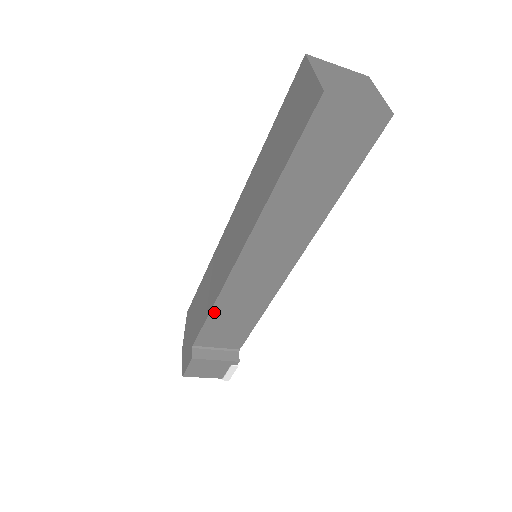
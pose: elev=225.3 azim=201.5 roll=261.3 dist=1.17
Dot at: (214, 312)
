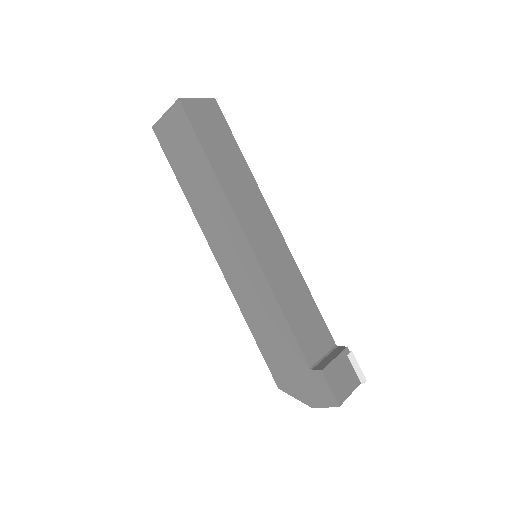
Dot at: (284, 310)
